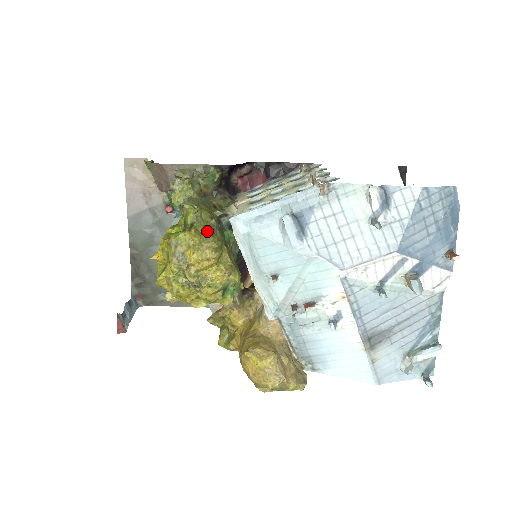
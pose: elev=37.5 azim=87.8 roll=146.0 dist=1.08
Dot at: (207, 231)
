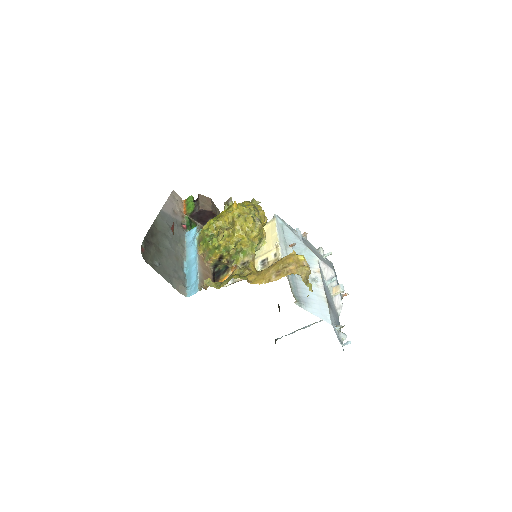
Dot at: occluded
